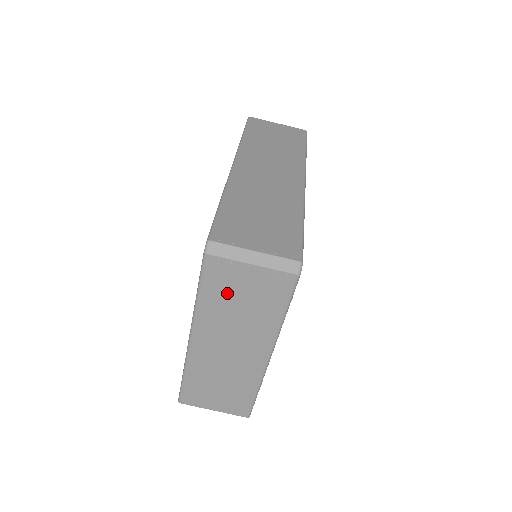
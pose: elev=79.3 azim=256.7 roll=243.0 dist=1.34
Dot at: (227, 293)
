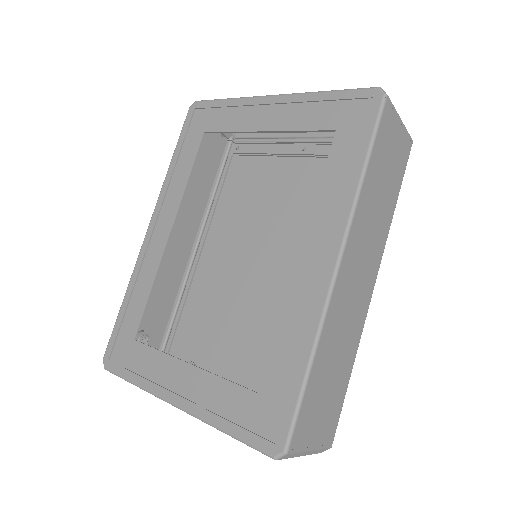
Dot at: occluded
